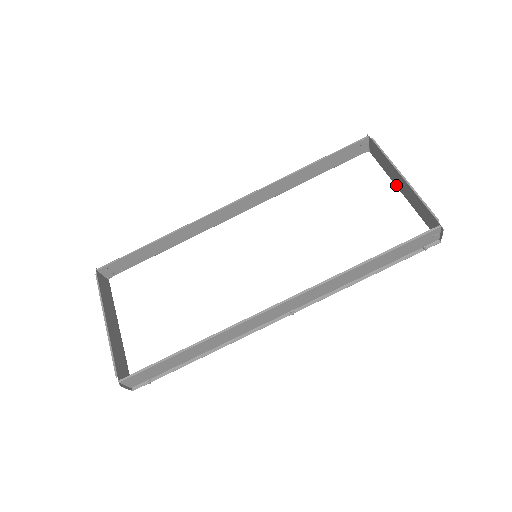
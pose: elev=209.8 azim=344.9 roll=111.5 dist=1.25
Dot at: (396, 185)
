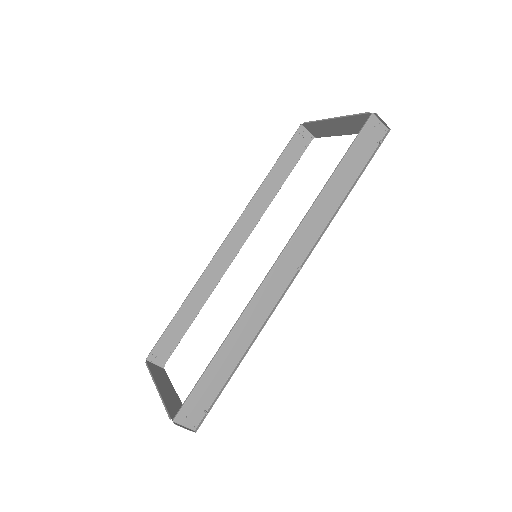
Dot at: (341, 134)
